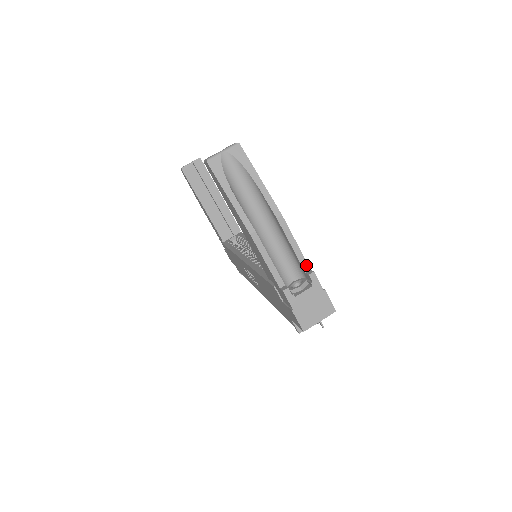
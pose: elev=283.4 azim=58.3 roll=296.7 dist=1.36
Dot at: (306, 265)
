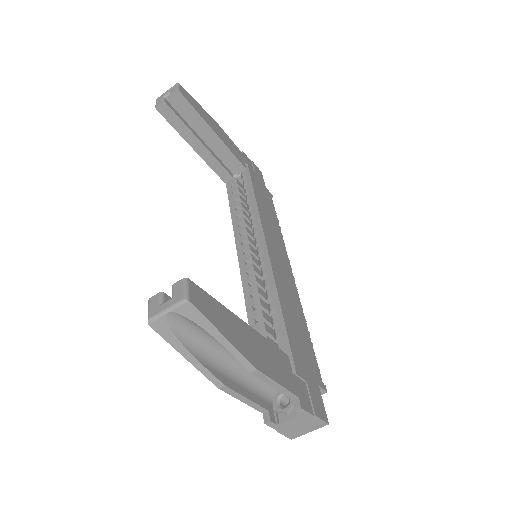
Dot at: (293, 395)
